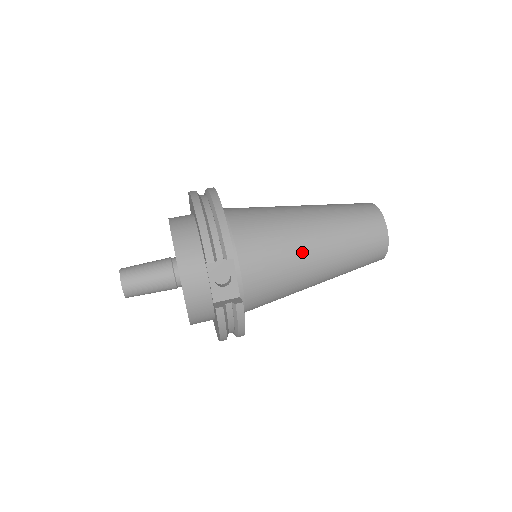
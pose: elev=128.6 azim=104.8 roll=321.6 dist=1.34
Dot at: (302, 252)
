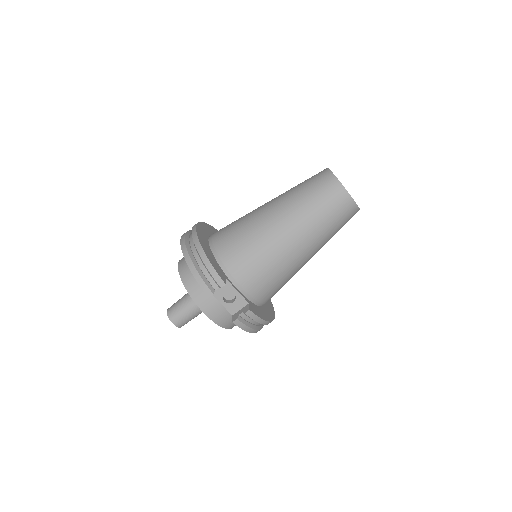
Dot at: (280, 247)
